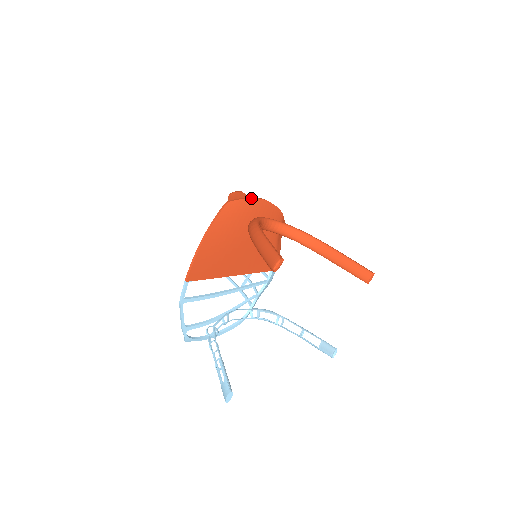
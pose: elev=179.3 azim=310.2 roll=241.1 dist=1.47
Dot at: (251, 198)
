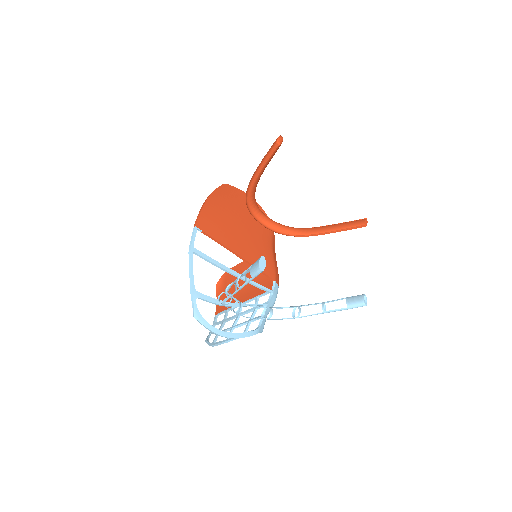
Dot at: (243, 192)
